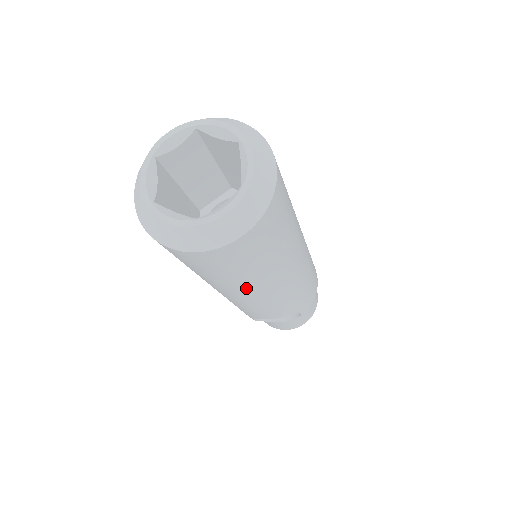
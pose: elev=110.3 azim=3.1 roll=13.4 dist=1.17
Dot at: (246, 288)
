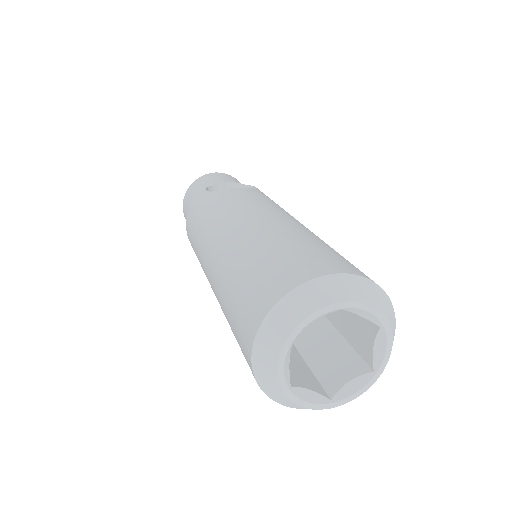
Dot at: occluded
